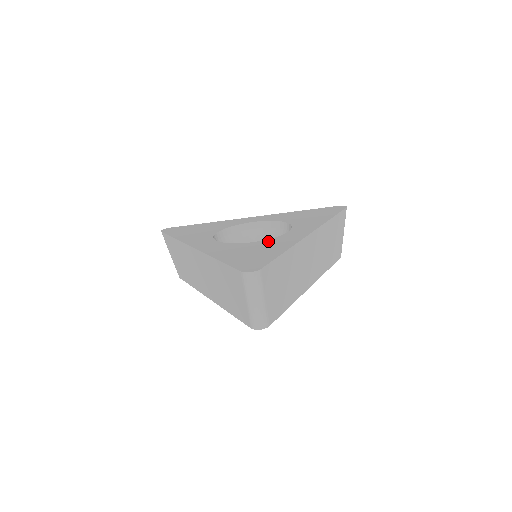
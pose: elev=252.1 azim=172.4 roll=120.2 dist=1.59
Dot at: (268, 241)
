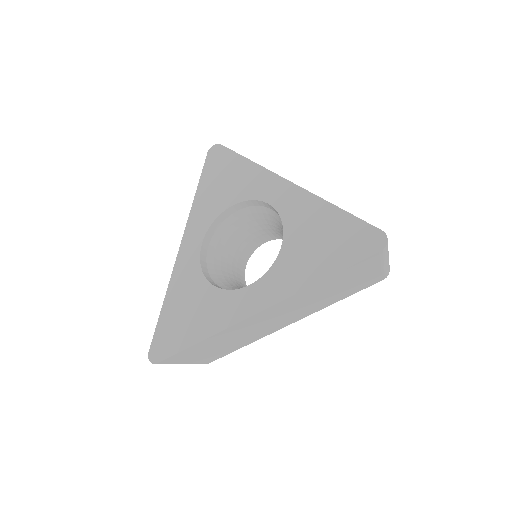
Dot at: (217, 296)
